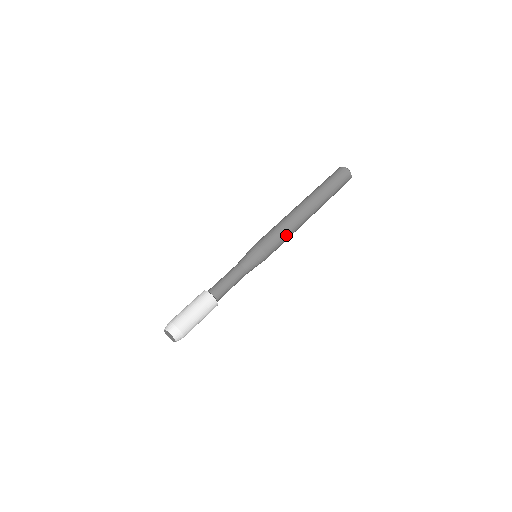
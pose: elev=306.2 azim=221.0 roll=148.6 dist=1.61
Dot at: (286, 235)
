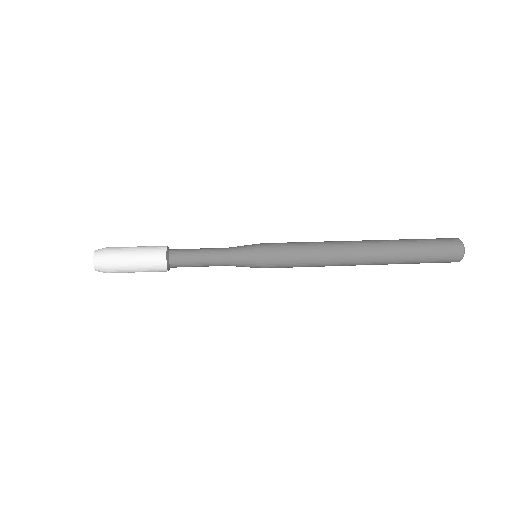
Dot at: (308, 250)
